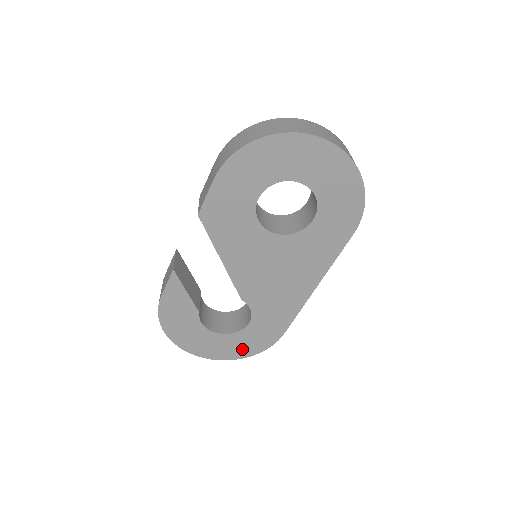
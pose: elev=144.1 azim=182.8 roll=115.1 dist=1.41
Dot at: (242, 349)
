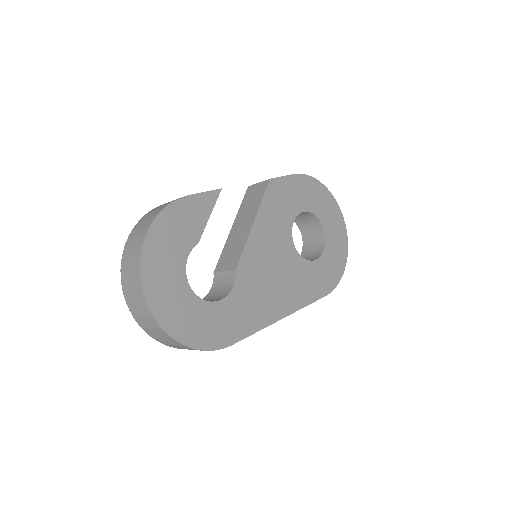
Dot at: (187, 326)
